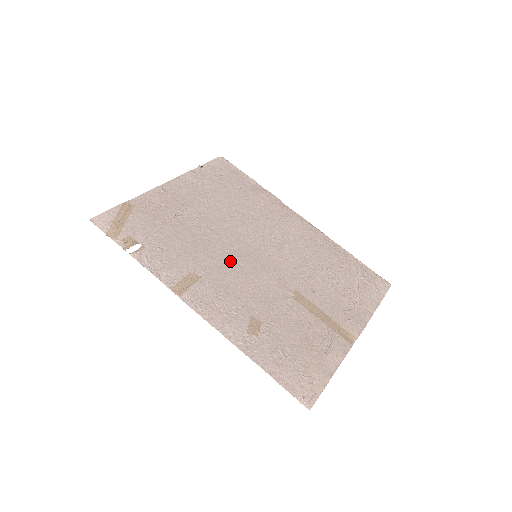
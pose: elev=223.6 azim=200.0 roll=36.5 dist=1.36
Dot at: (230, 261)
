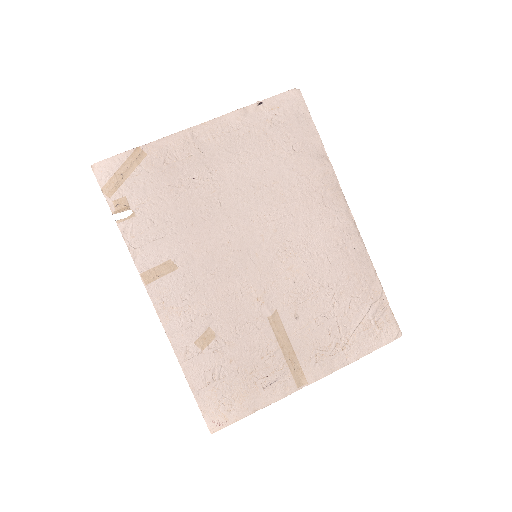
Dot at: (221, 255)
